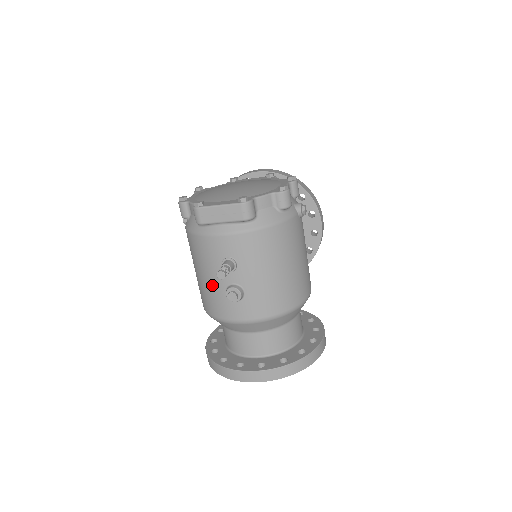
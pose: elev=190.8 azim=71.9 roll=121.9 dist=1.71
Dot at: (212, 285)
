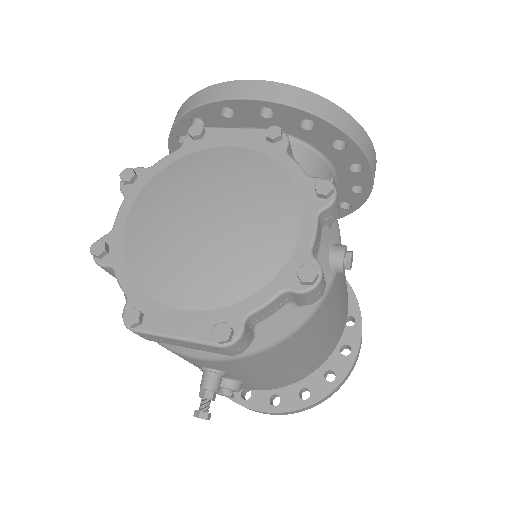
Dot at: occluded
